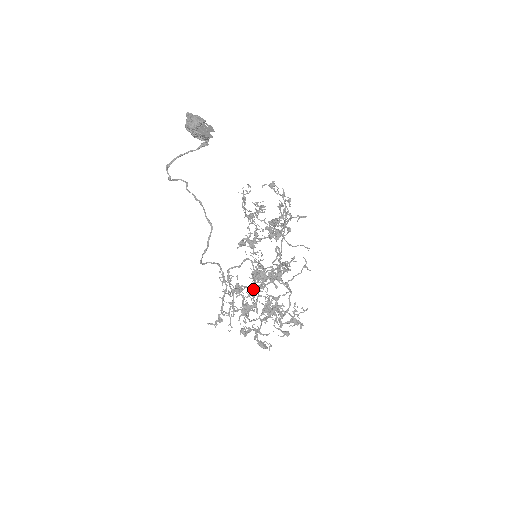
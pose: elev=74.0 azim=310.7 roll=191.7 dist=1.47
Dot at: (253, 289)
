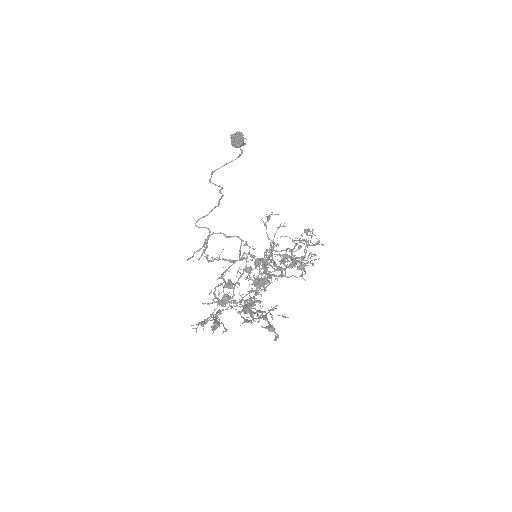
Dot at: (231, 262)
